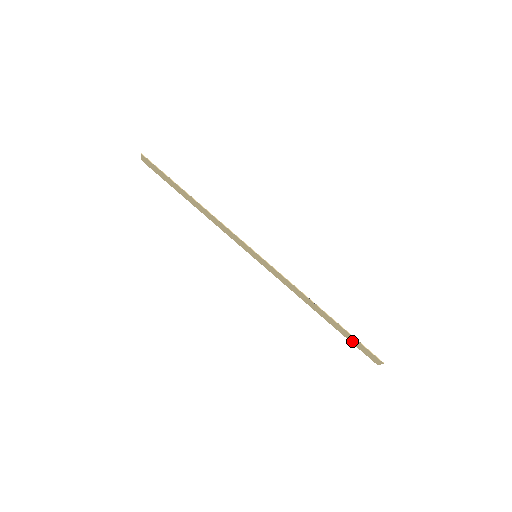
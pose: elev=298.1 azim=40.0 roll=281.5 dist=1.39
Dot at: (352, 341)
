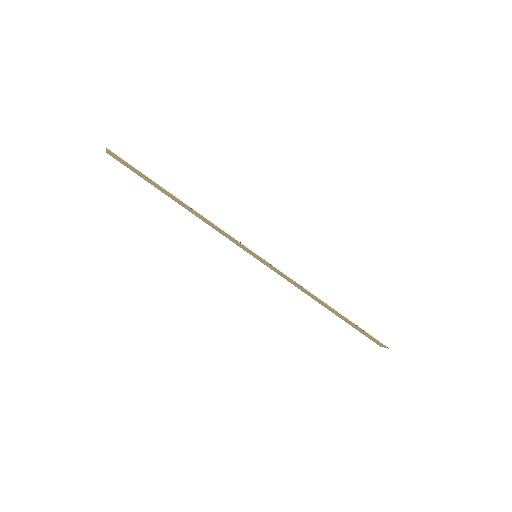
Dot at: (357, 329)
